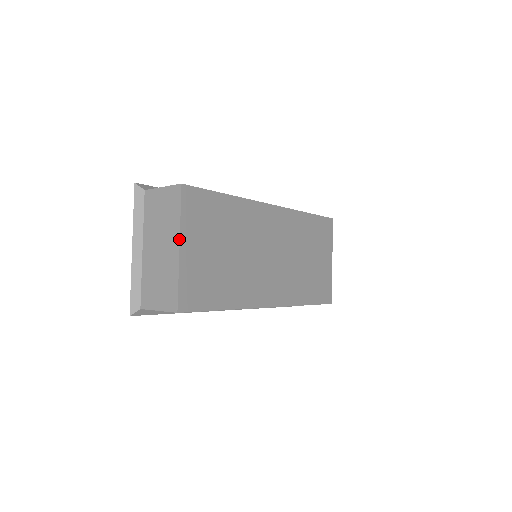
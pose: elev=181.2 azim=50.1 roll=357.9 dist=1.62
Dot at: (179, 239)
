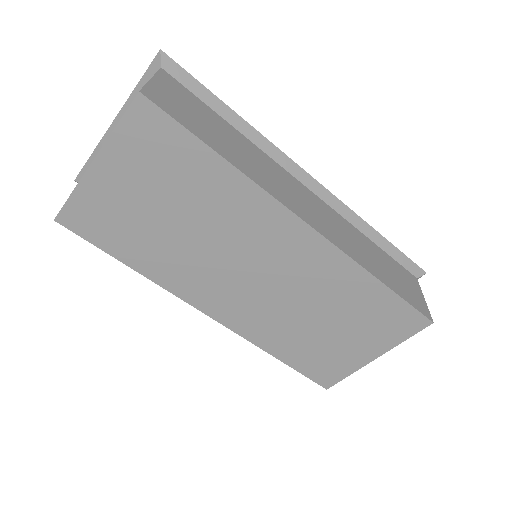
Dot at: (98, 153)
